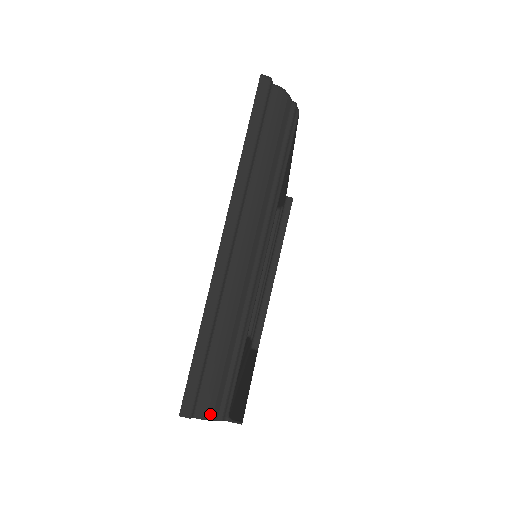
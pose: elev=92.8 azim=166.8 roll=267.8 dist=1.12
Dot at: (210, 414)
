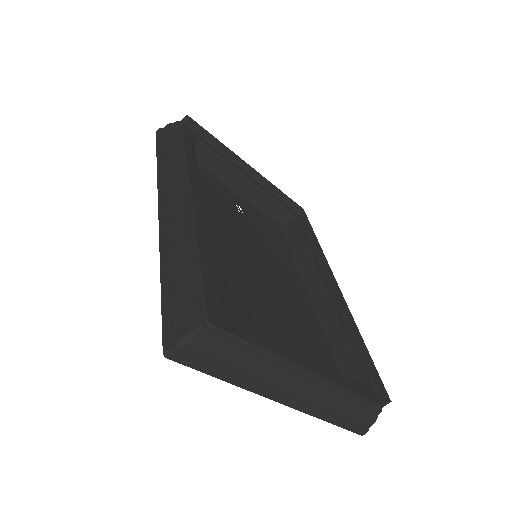
Dot at: (373, 420)
